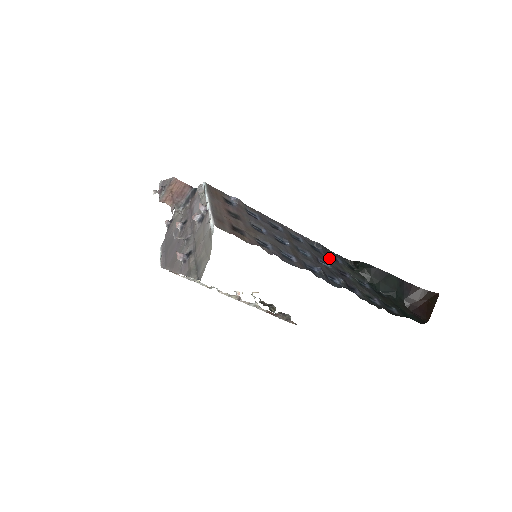
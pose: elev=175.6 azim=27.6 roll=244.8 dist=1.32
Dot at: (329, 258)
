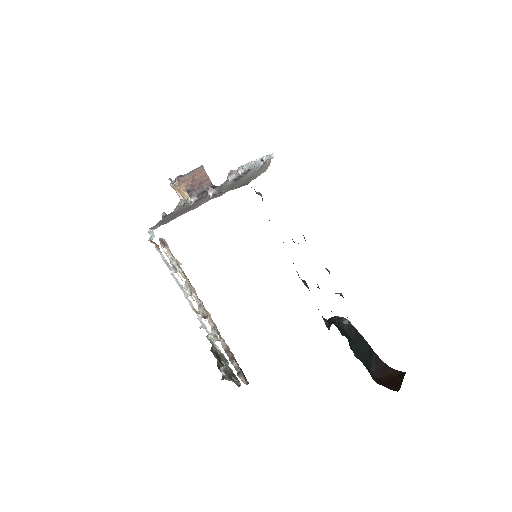
Dot at: occluded
